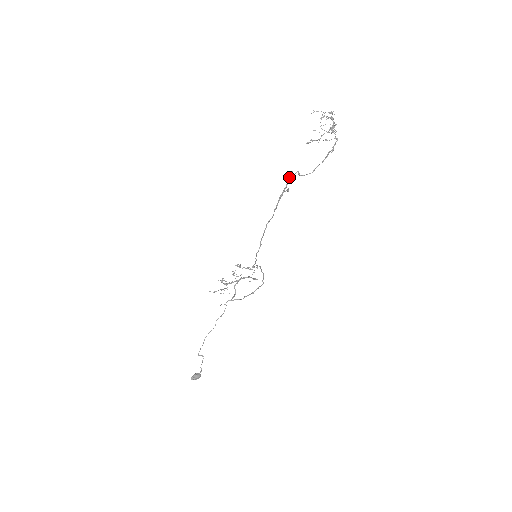
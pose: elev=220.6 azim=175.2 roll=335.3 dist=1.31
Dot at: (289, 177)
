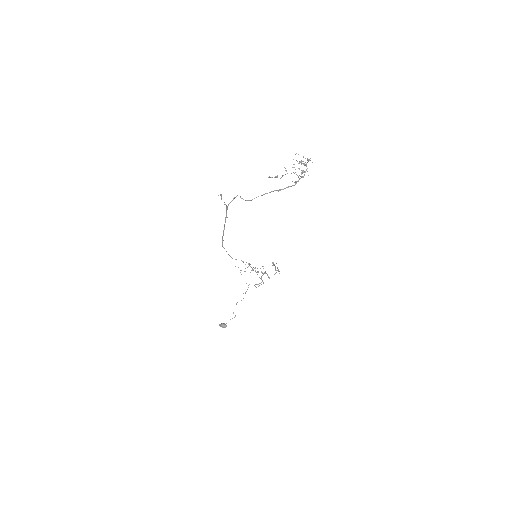
Dot at: (220, 194)
